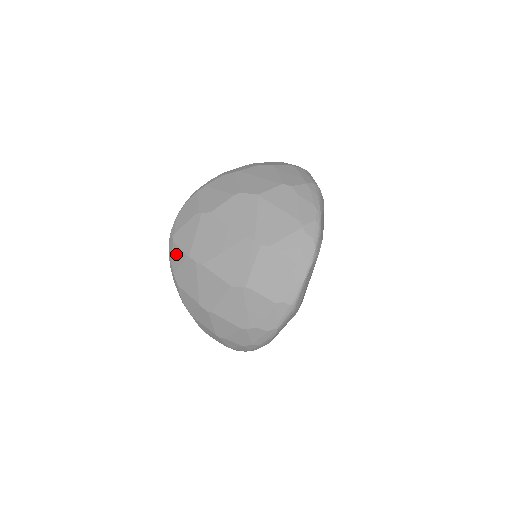
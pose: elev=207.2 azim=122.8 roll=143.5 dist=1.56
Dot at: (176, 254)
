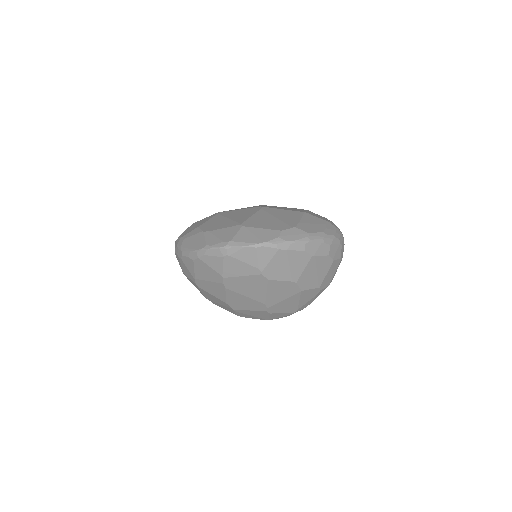
Dot at: (216, 262)
